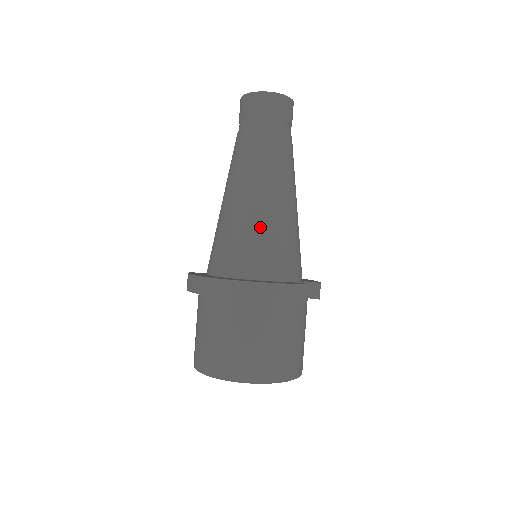
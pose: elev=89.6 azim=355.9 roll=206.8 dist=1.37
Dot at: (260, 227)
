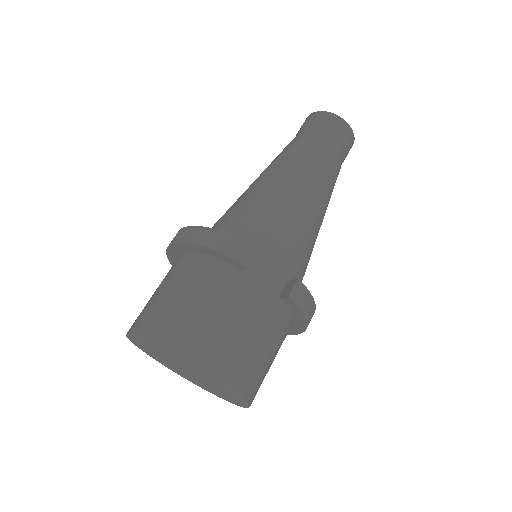
Dot at: (248, 201)
